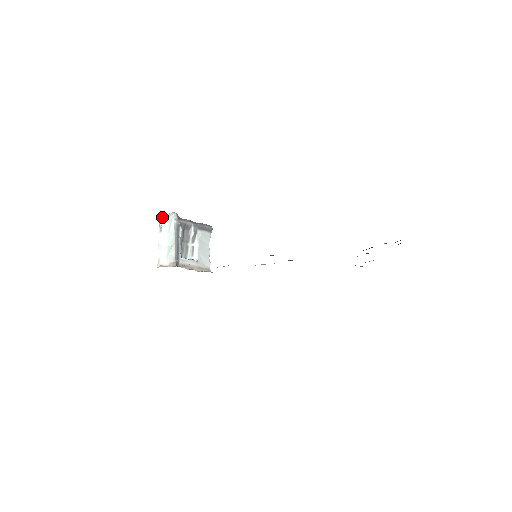
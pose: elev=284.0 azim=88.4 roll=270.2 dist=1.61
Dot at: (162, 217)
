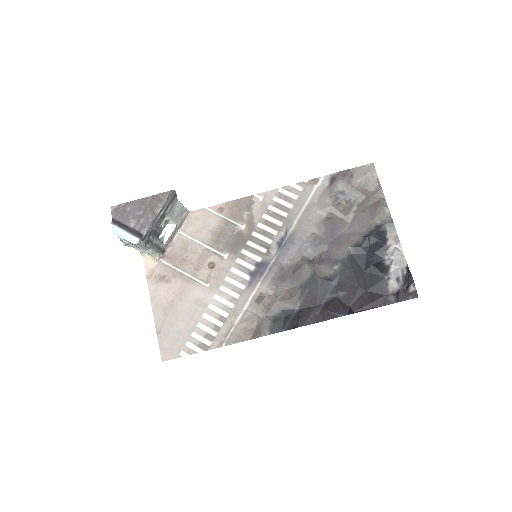
Dot at: (120, 238)
